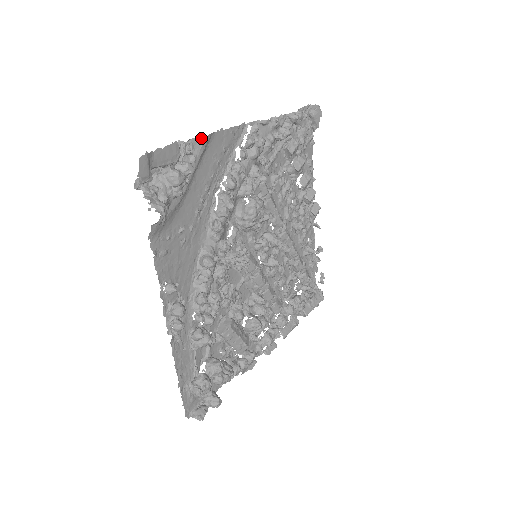
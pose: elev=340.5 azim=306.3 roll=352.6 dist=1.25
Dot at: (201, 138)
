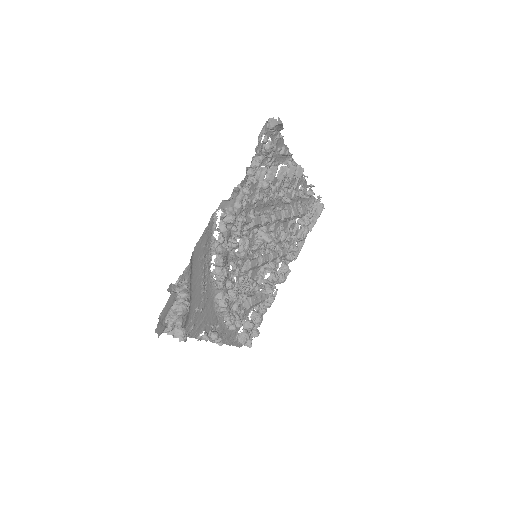
Dot at: (185, 270)
